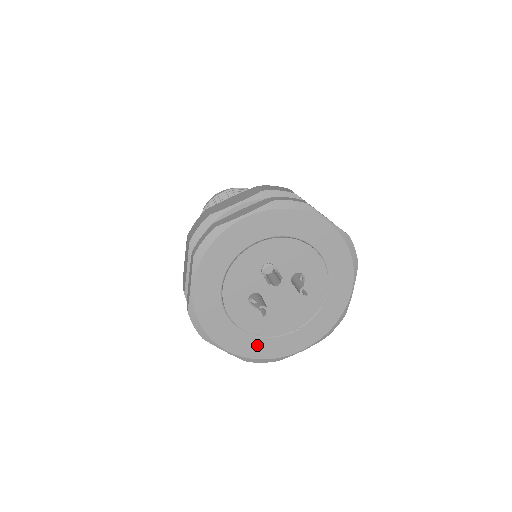
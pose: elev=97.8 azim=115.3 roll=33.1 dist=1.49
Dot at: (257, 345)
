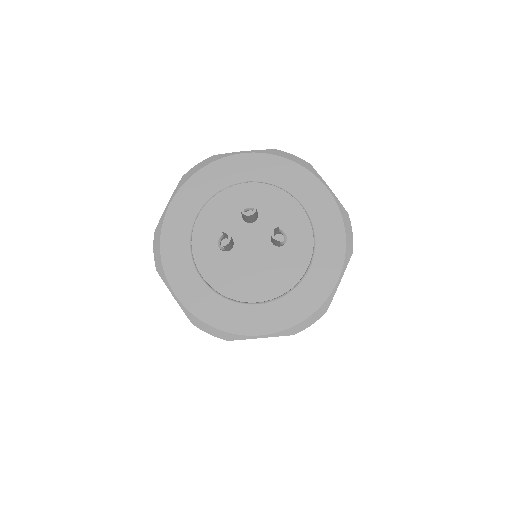
Dot at: (210, 303)
